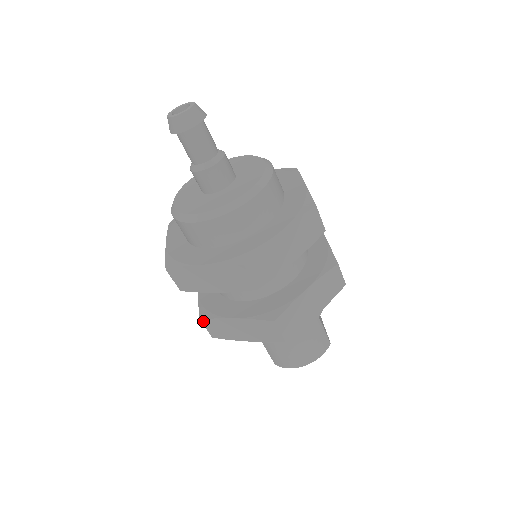
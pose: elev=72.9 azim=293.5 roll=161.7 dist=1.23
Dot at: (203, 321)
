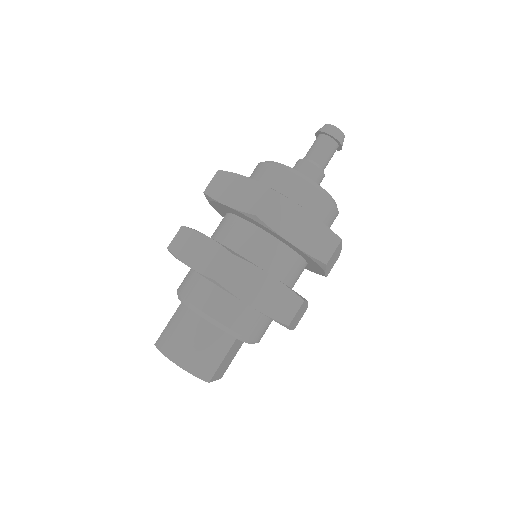
Dot at: (182, 228)
